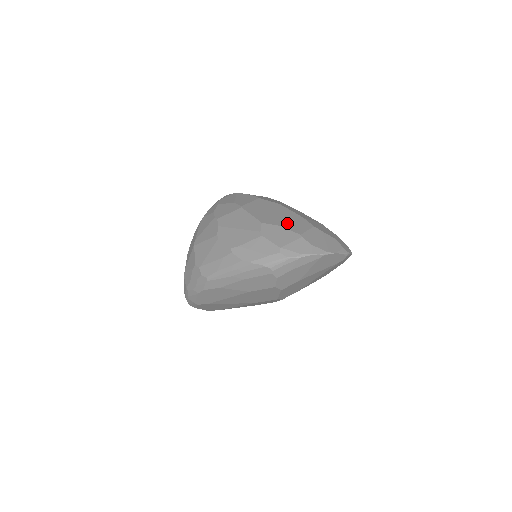
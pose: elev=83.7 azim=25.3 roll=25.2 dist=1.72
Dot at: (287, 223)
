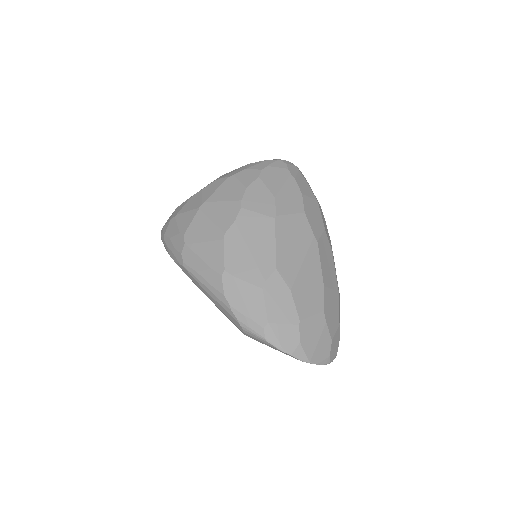
Dot at: (301, 289)
